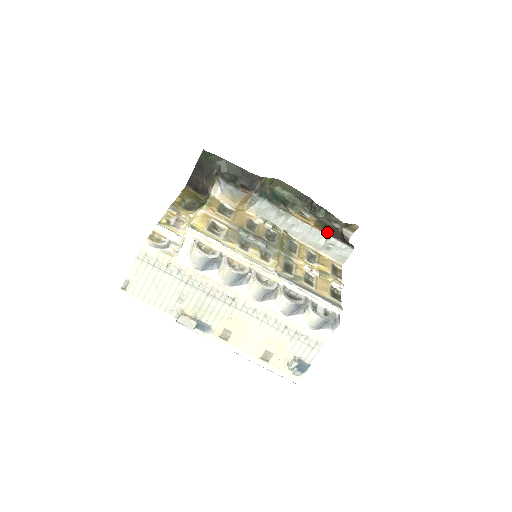
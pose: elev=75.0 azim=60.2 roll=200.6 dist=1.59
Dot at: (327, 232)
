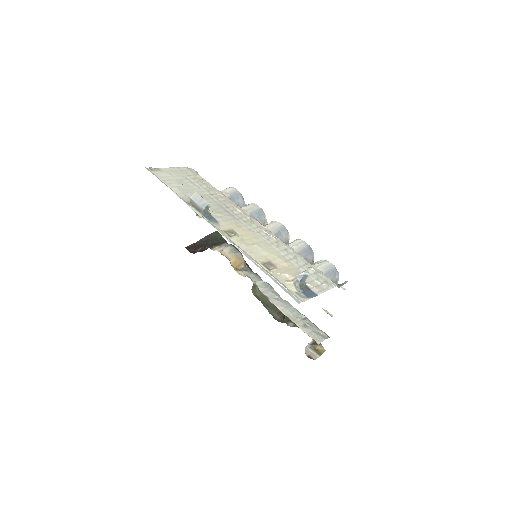
Dot at: occluded
